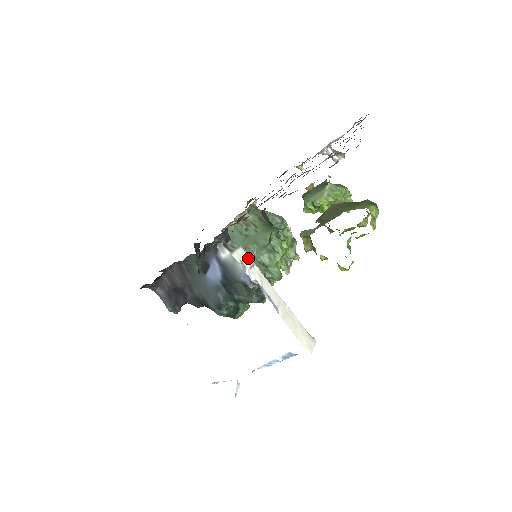
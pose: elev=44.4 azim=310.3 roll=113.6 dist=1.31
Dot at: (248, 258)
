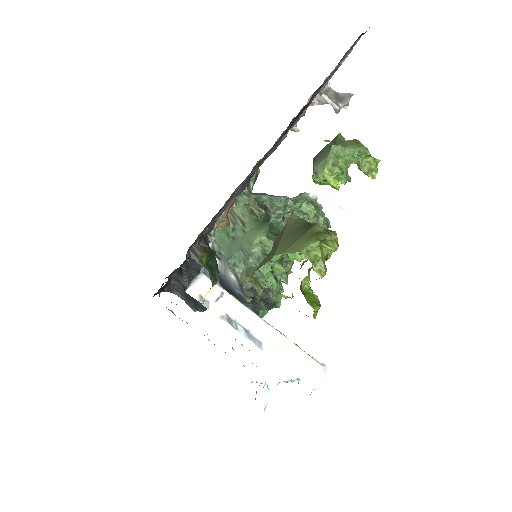
Dot at: (214, 287)
